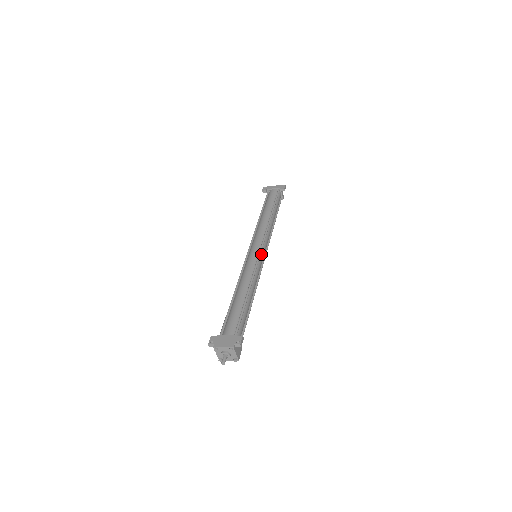
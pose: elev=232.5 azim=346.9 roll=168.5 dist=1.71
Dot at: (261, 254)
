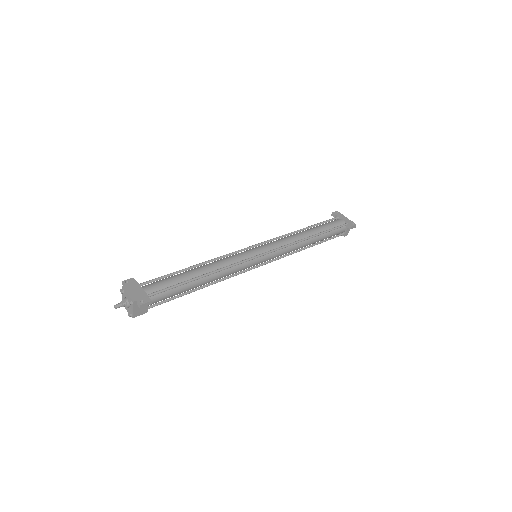
Dot at: (260, 258)
